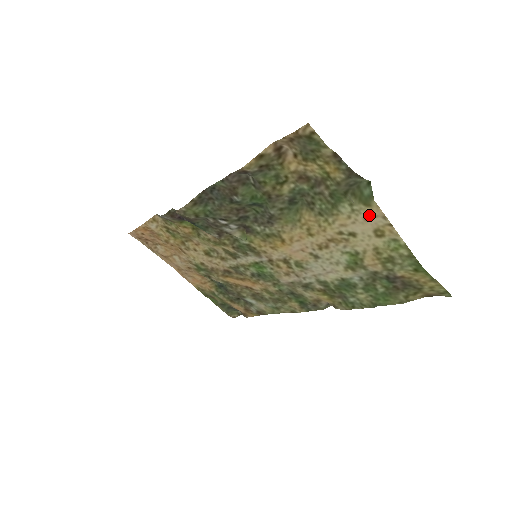
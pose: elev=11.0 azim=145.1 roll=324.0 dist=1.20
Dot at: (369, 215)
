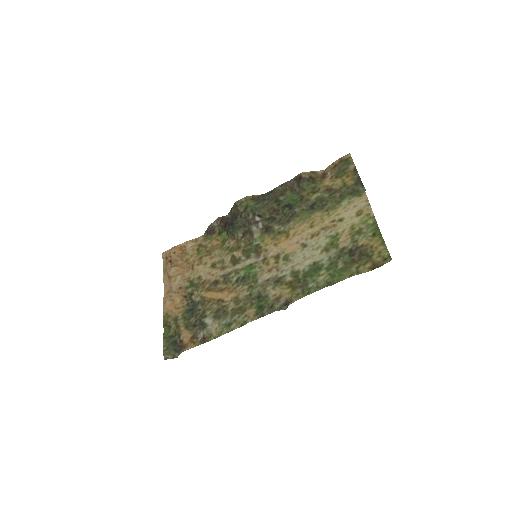
Dot at: (358, 202)
